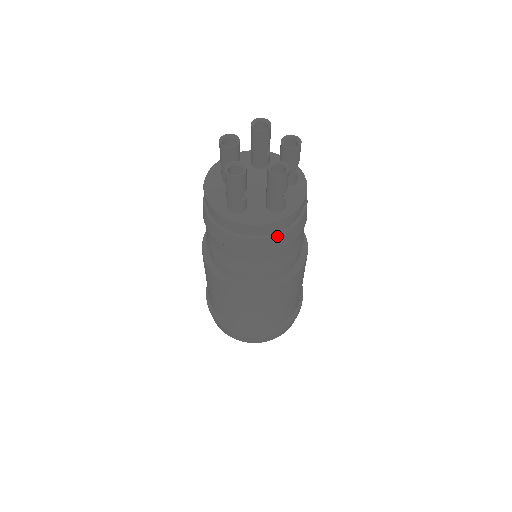
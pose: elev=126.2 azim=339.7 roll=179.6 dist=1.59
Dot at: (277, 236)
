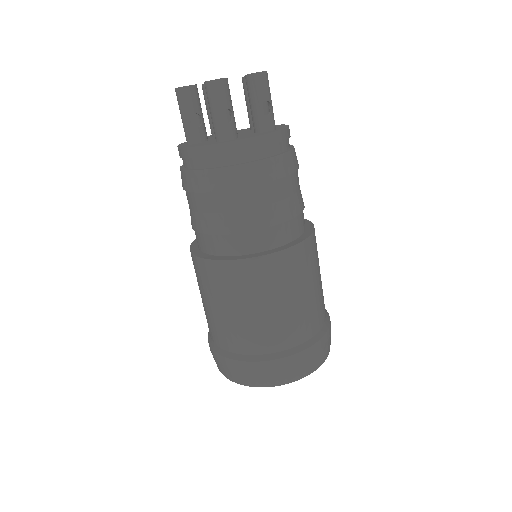
Dot at: (215, 169)
